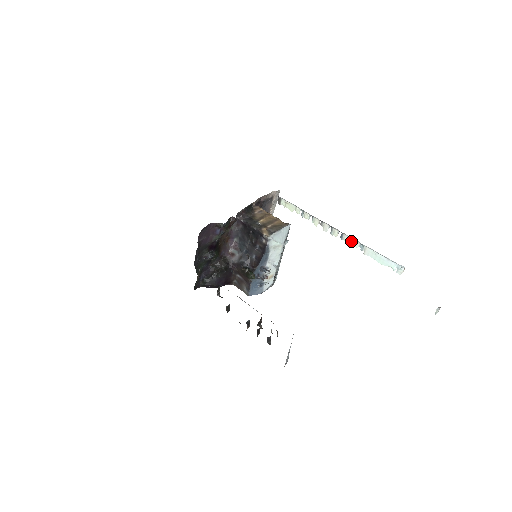
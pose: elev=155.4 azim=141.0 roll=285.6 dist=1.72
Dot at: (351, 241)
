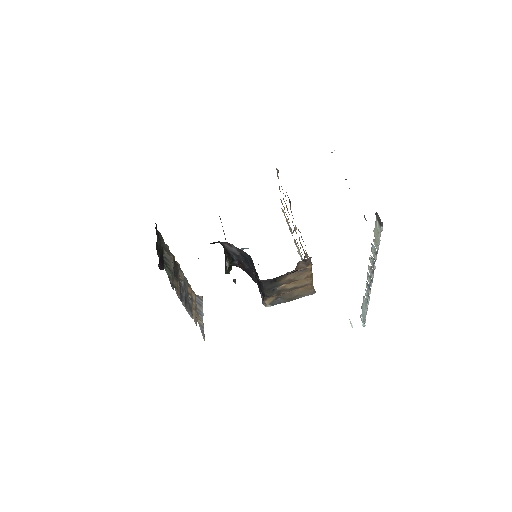
Dot at: occluded
